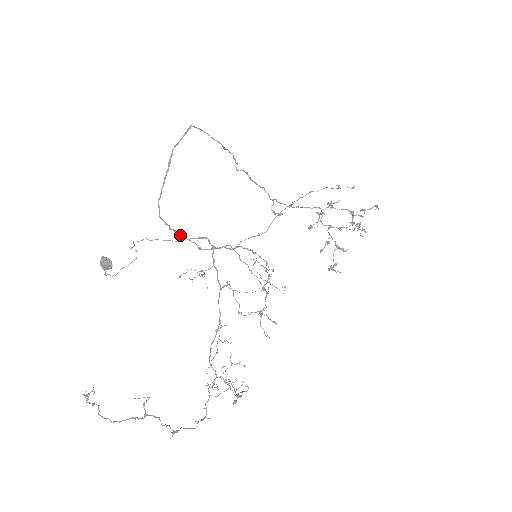
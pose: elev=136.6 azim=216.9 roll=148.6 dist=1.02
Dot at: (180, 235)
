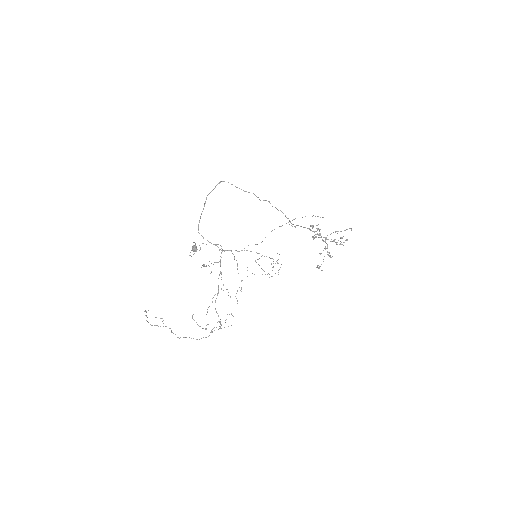
Dot at: (209, 242)
